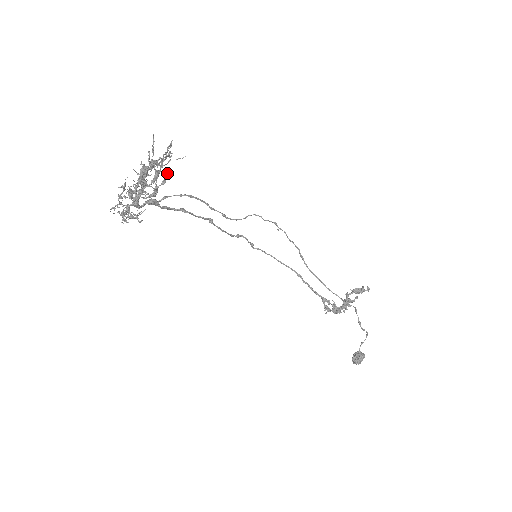
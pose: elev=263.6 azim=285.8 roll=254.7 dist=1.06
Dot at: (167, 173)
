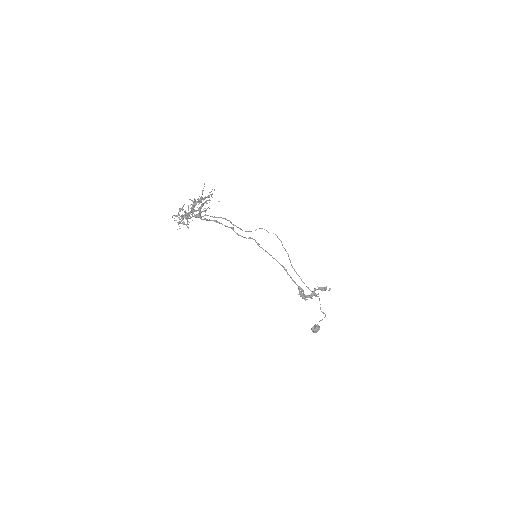
Dot at: occluded
